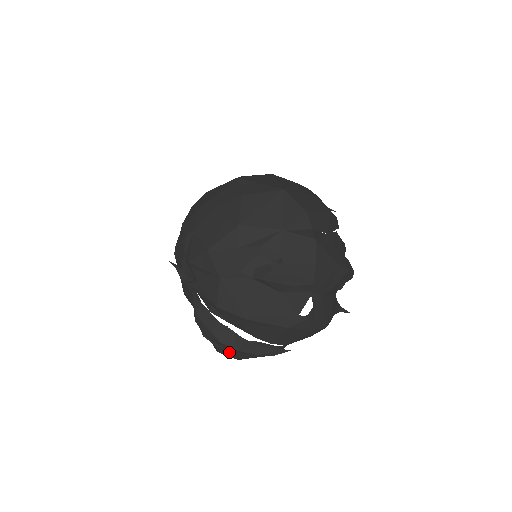
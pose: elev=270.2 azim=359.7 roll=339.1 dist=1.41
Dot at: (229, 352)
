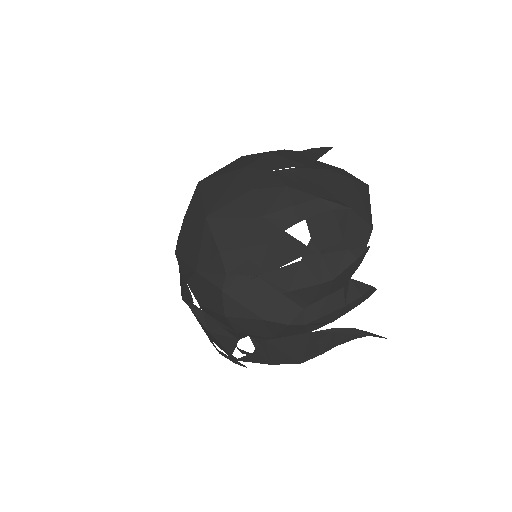
Dot at: occluded
